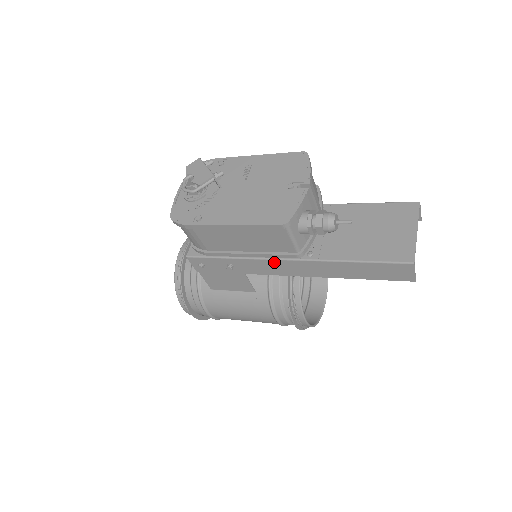
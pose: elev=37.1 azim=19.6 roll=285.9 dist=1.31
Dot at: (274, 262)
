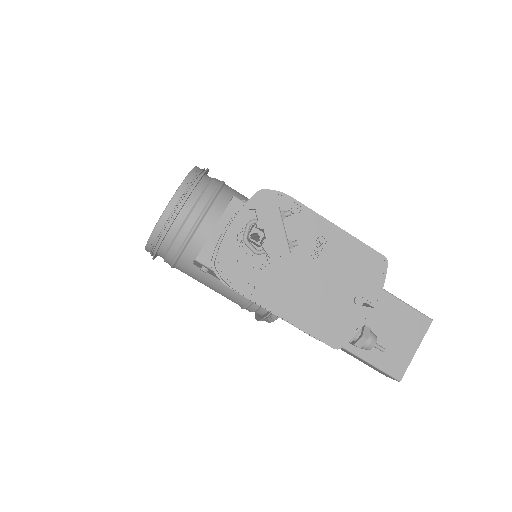
Dot at: occluded
